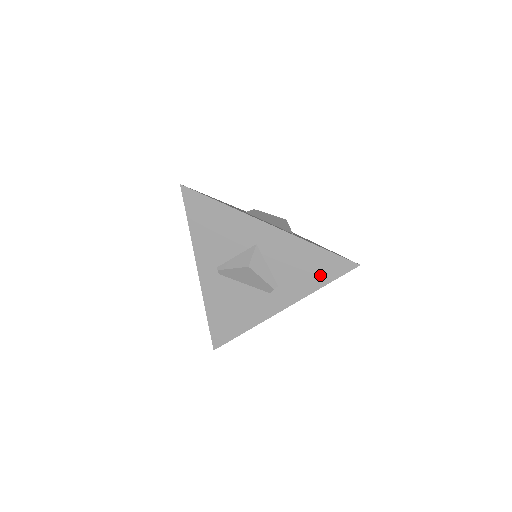
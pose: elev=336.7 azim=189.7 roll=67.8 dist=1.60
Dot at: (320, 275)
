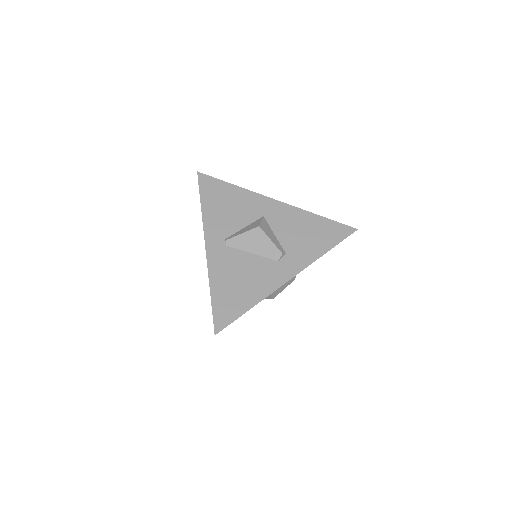
Dot at: (324, 240)
